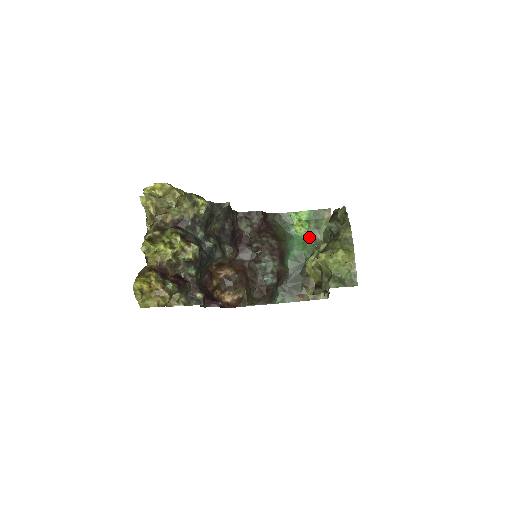
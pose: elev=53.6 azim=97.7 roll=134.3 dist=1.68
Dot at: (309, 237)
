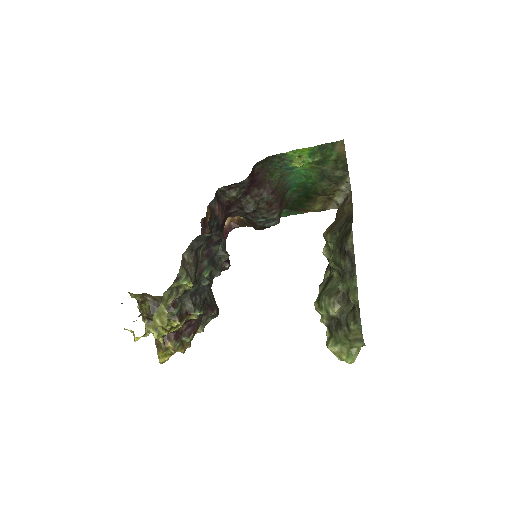
Dot at: (314, 169)
